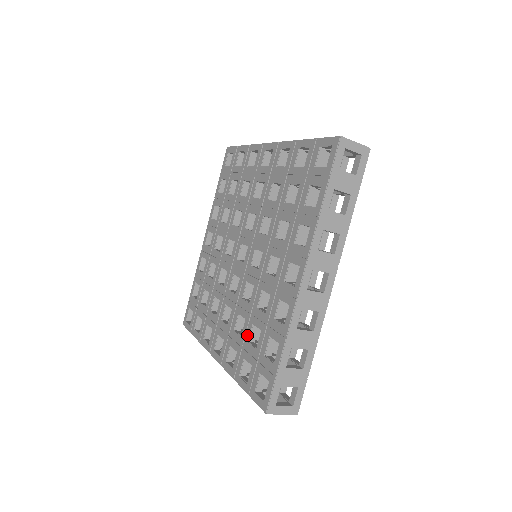
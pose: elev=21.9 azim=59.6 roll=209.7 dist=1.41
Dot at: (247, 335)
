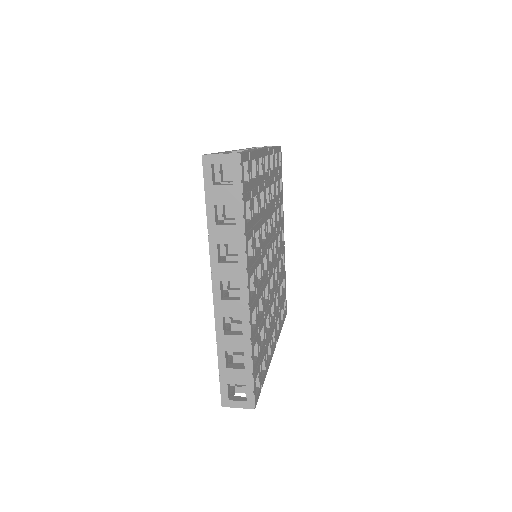
Dot at: occluded
